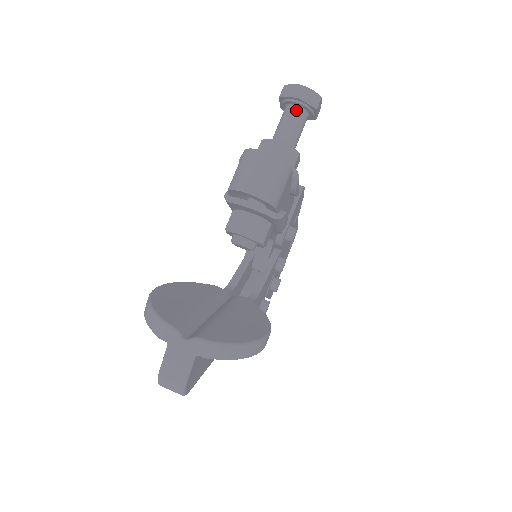
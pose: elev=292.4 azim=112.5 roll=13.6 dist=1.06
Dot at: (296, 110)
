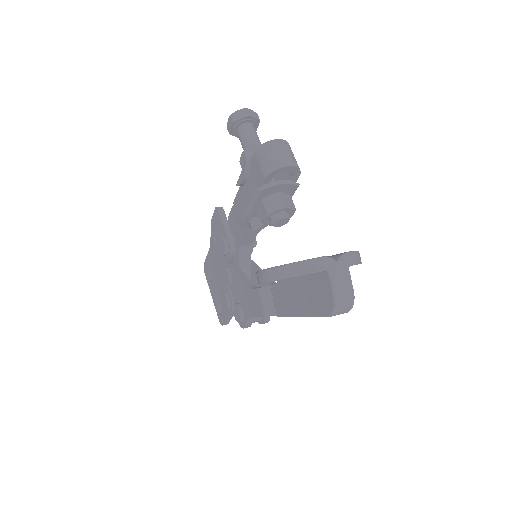
Dot at: (249, 125)
